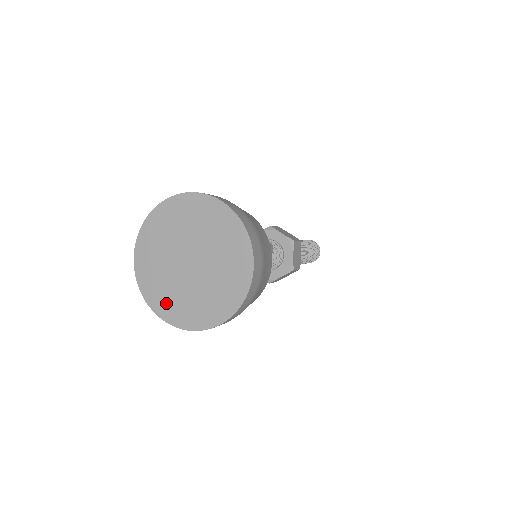
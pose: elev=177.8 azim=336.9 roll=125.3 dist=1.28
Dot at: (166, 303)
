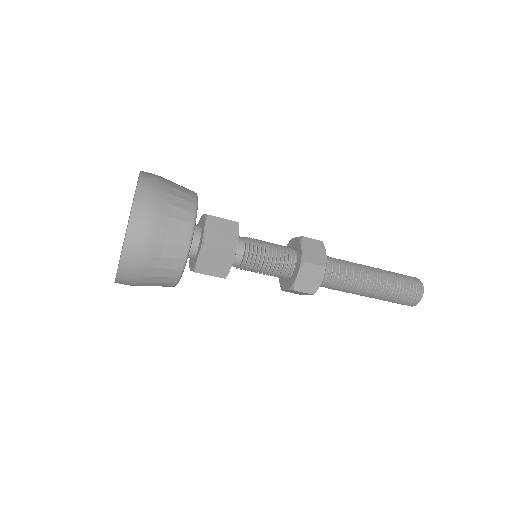
Dot at: occluded
